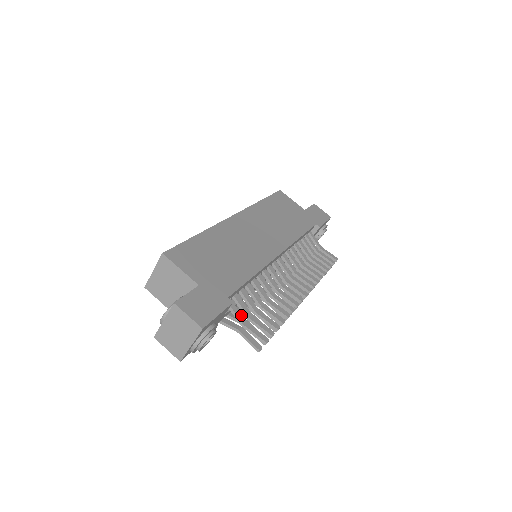
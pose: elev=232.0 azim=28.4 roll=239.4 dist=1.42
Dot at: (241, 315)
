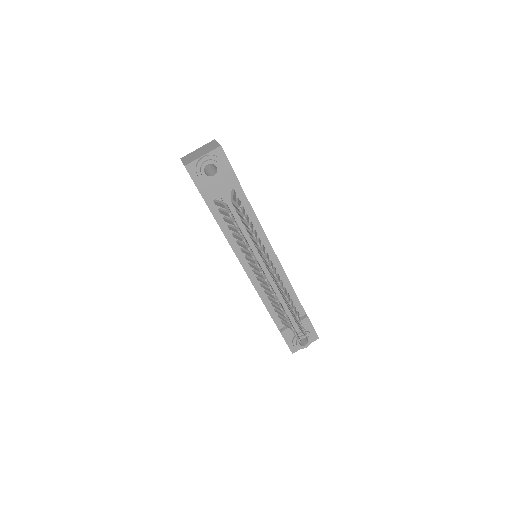
Dot at: (235, 200)
